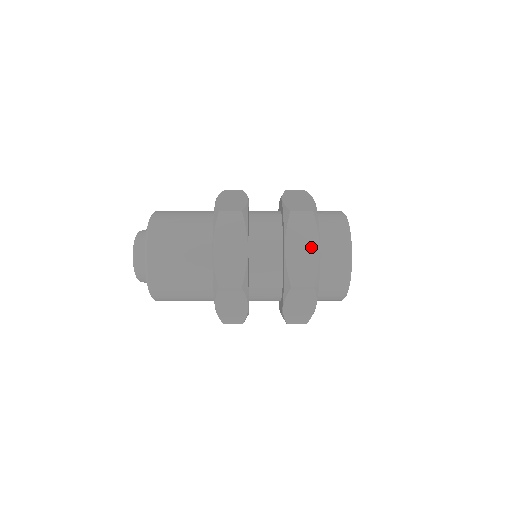
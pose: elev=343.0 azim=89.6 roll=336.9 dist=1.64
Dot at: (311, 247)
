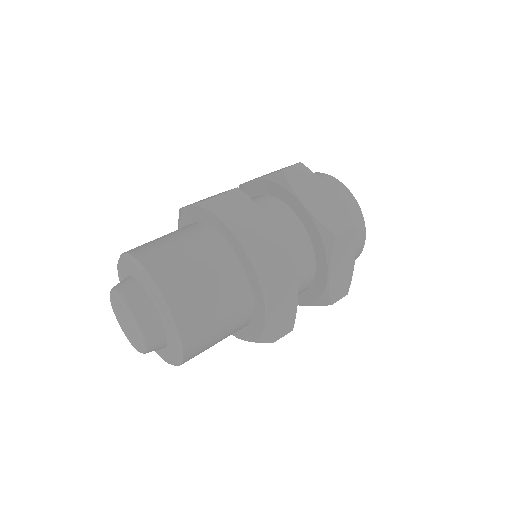
Dot at: (324, 193)
